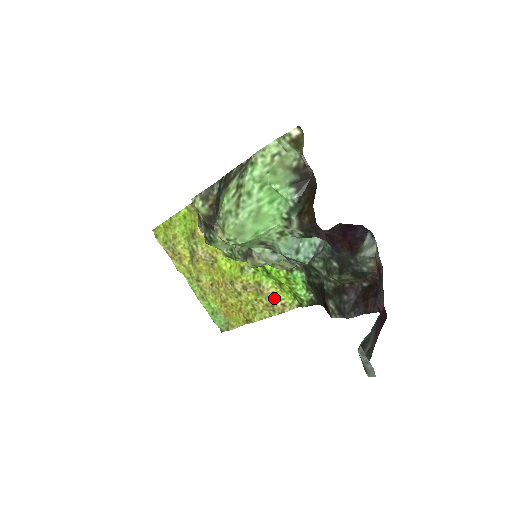
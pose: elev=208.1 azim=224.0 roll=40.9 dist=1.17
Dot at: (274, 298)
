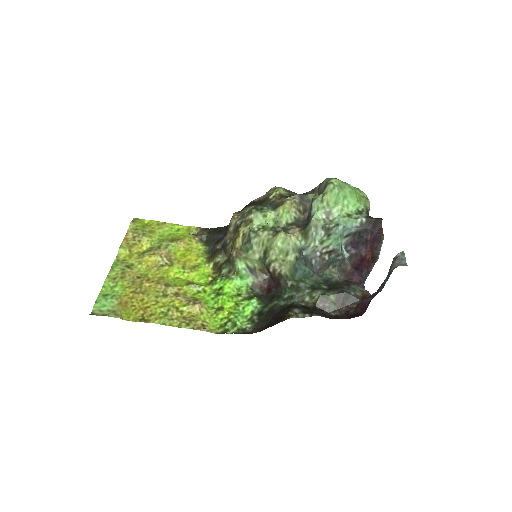
Dot at: (199, 316)
